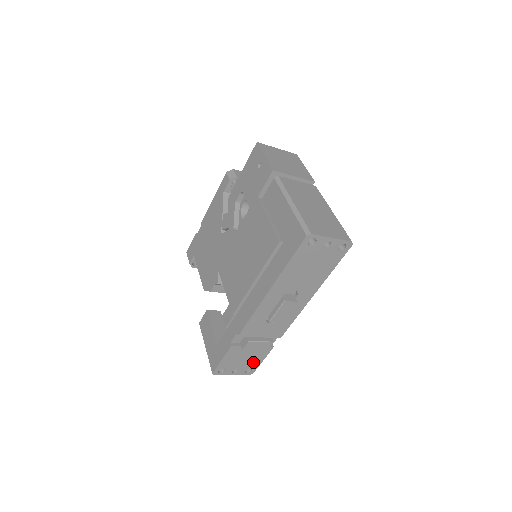
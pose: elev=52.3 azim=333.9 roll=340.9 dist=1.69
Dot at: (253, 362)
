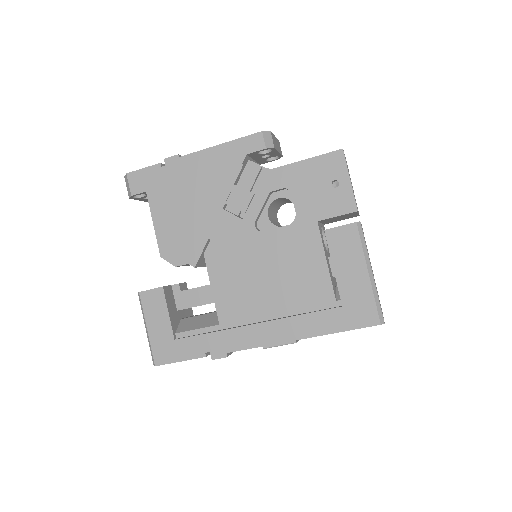
Dot at: occluded
